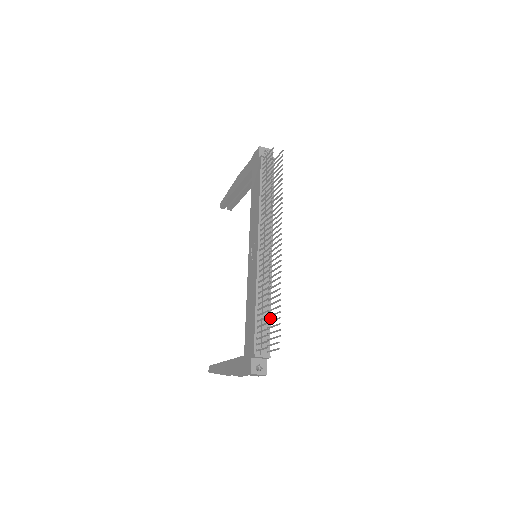
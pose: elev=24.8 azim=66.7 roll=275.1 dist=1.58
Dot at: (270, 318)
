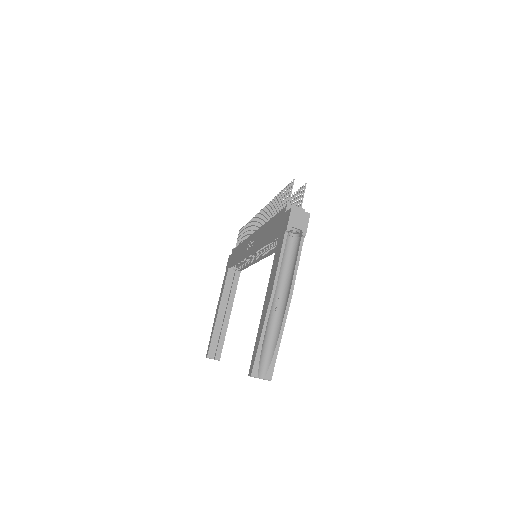
Dot at: occluded
